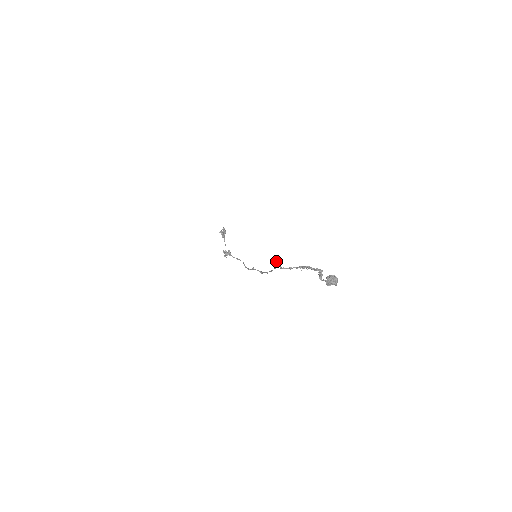
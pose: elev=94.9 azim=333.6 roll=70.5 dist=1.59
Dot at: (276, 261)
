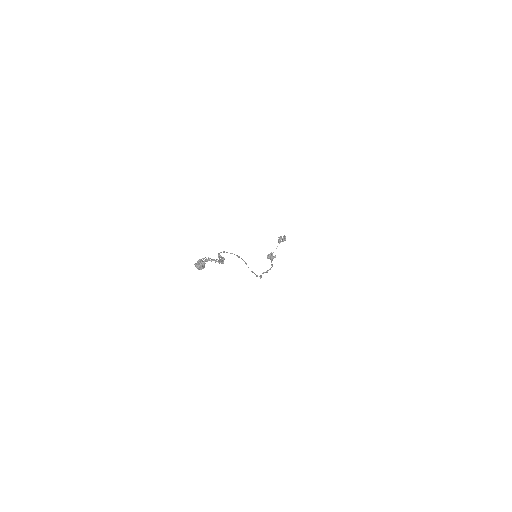
Dot at: occluded
